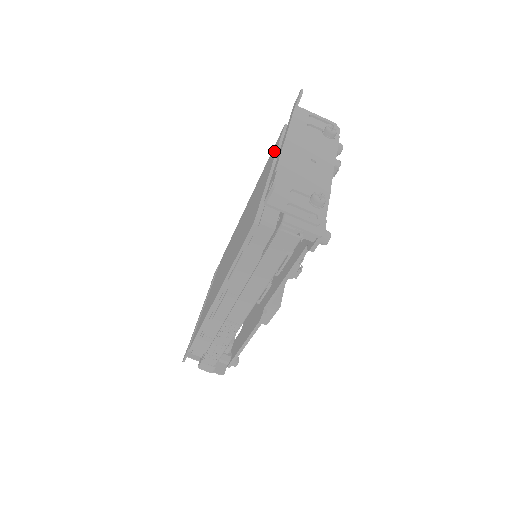
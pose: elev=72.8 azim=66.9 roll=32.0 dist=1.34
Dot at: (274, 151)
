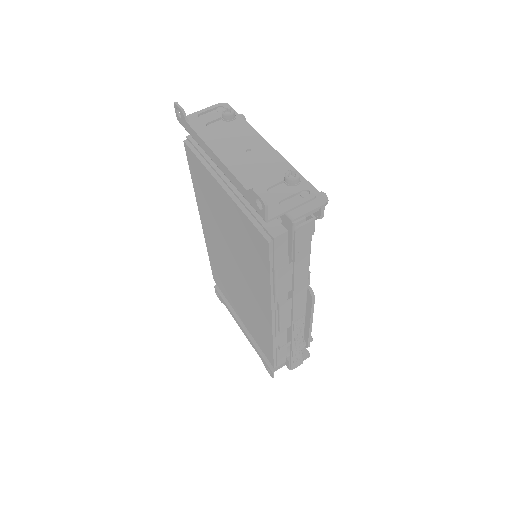
Dot at: (199, 170)
